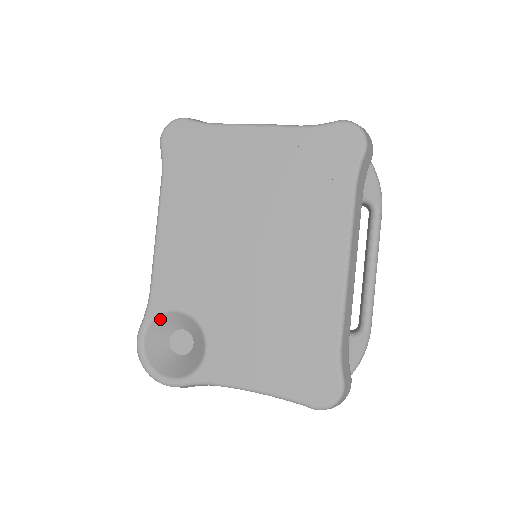
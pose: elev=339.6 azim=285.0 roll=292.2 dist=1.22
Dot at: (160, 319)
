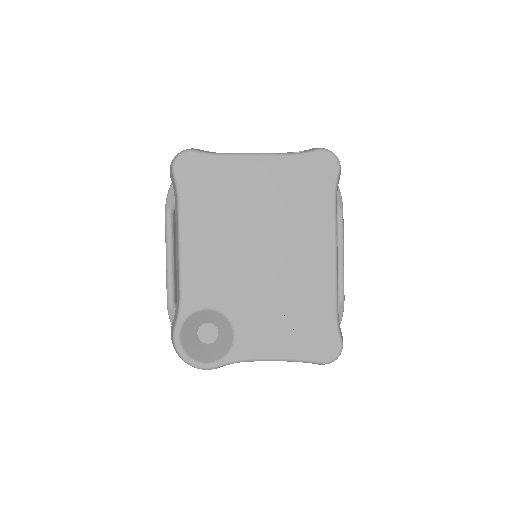
Dot at: (191, 317)
